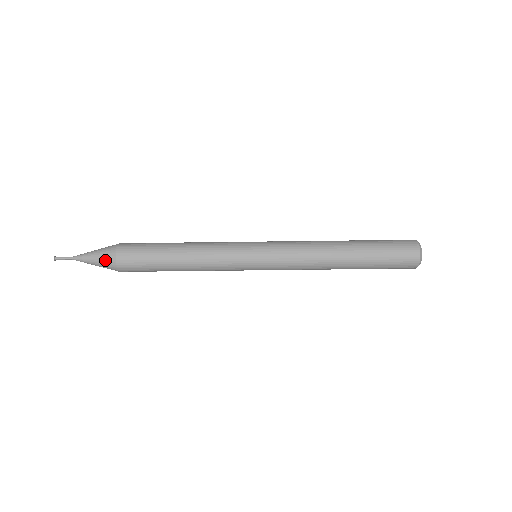
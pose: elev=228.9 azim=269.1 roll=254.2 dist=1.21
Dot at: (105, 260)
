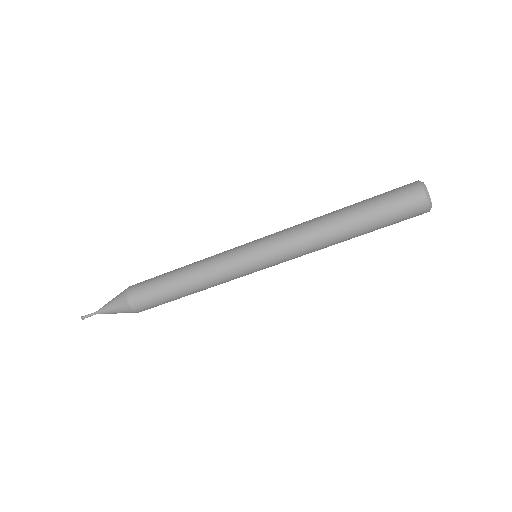
Dot at: (121, 306)
